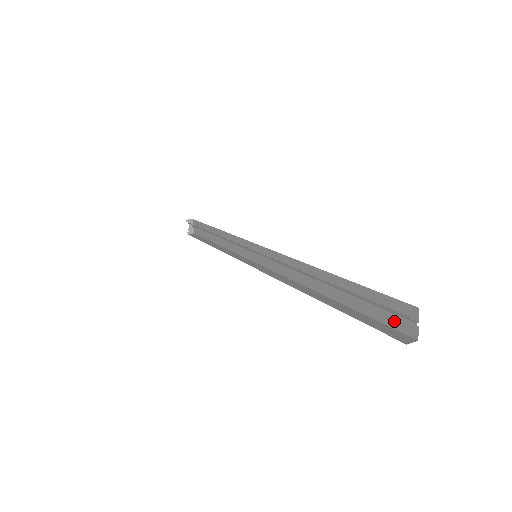
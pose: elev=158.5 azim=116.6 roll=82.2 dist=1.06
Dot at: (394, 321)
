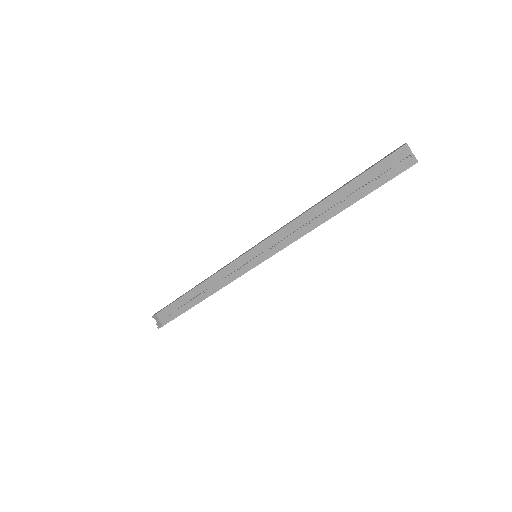
Dot at: (397, 169)
